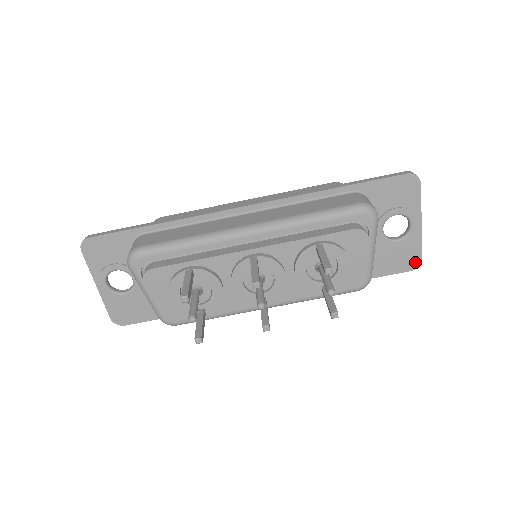
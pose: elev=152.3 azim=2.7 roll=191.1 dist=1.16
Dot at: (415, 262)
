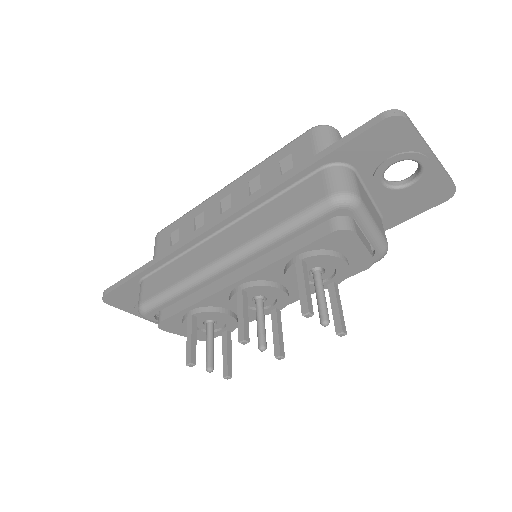
Dot at: (447, 192)
